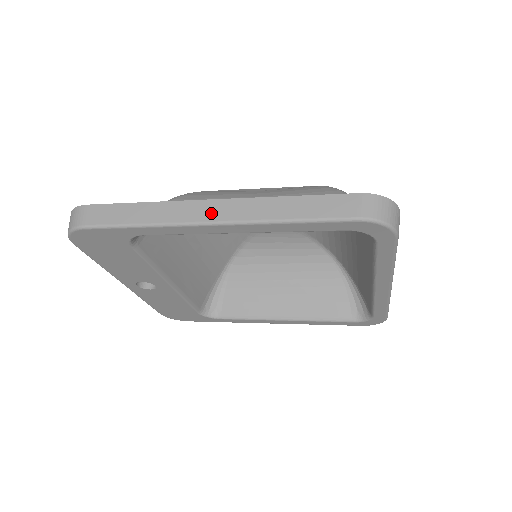
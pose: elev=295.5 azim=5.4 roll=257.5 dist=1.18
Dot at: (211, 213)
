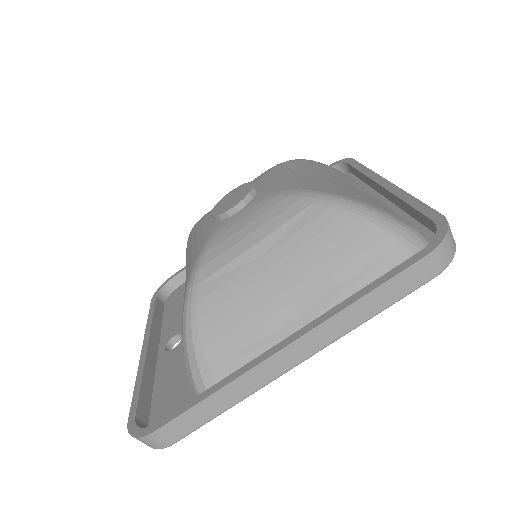
Dot at: (292, 359)
